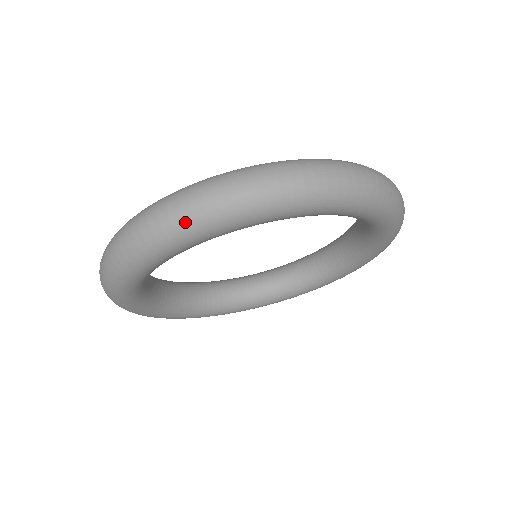
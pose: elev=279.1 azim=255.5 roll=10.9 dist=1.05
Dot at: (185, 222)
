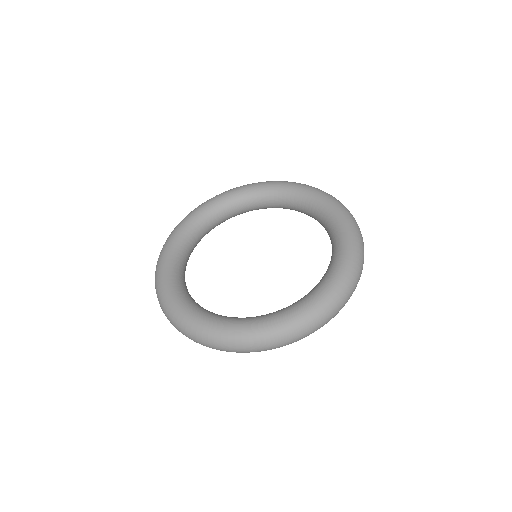
Dot at: (220, 350)
